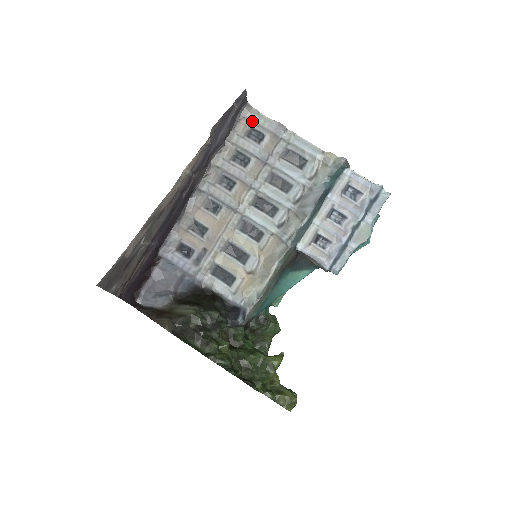
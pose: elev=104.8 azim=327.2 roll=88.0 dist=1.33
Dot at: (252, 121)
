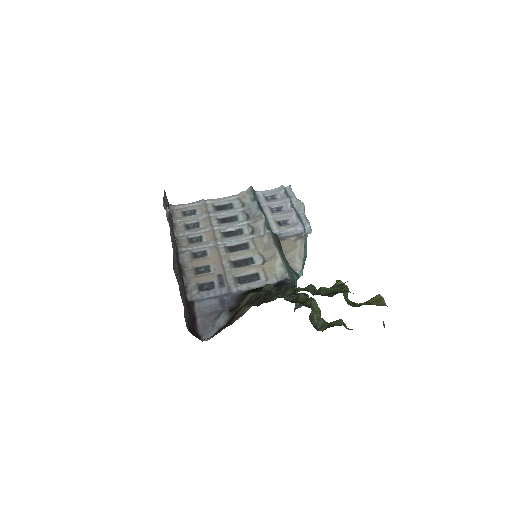
Dot at: (180, 209)
